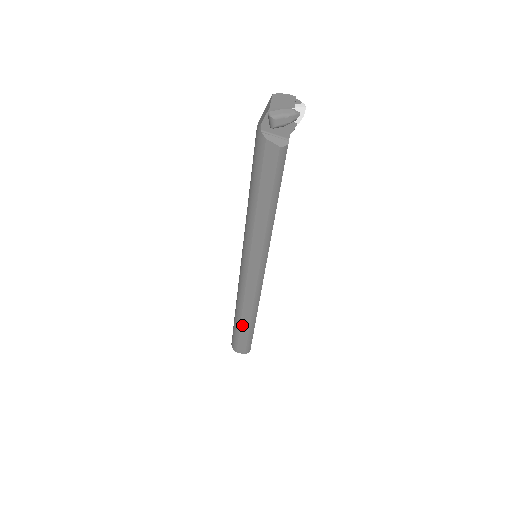
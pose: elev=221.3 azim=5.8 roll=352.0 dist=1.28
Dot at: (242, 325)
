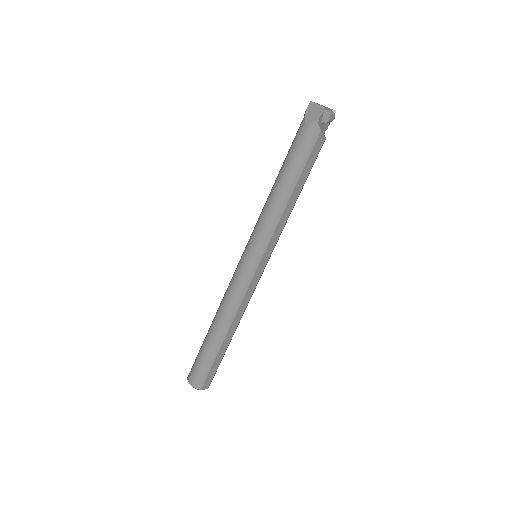
Dot at: (223, 345)
